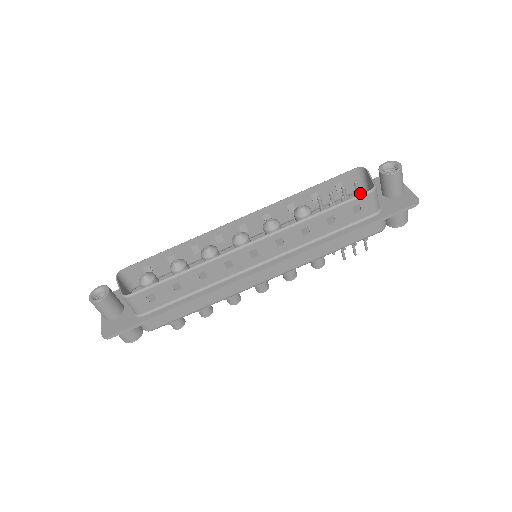
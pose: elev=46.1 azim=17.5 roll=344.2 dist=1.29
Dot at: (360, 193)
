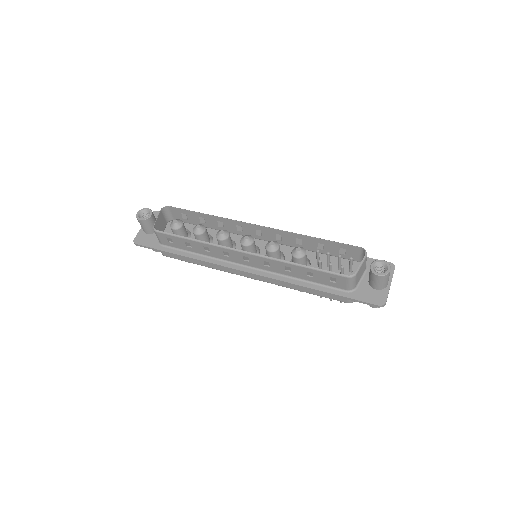
Dot at: (359, 264)
